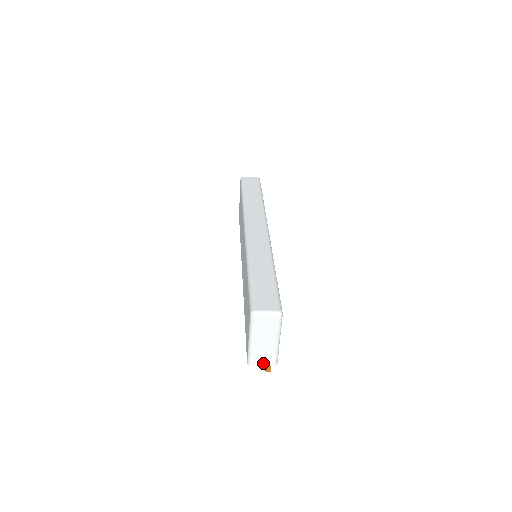
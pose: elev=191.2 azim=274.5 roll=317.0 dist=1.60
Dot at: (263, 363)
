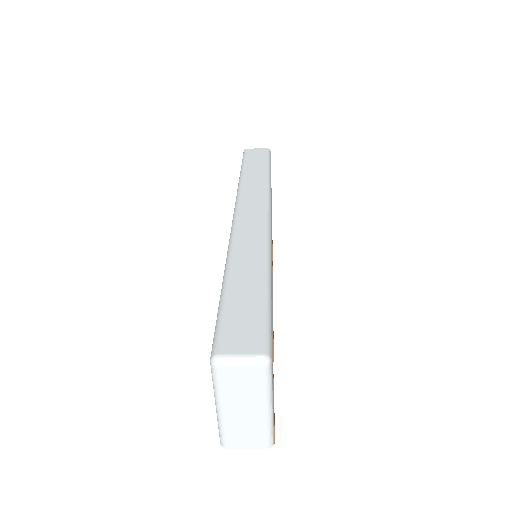
Dot at: (247, 444)
